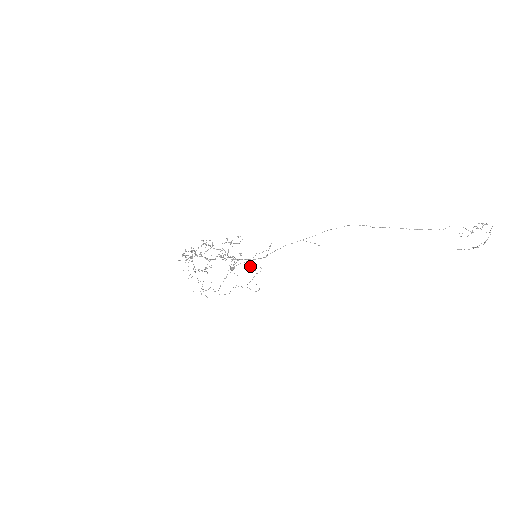
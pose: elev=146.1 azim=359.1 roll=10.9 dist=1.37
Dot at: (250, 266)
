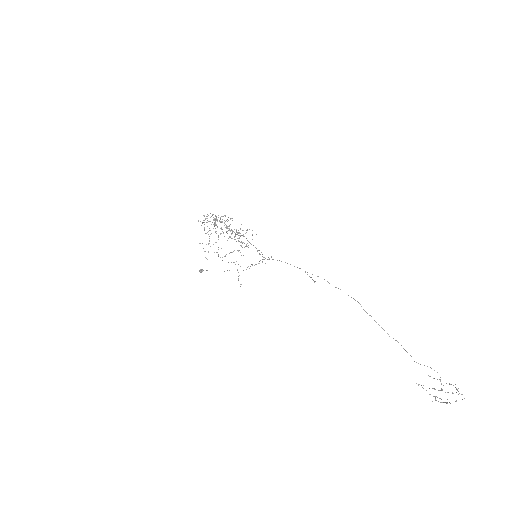
Dot at: occluded
